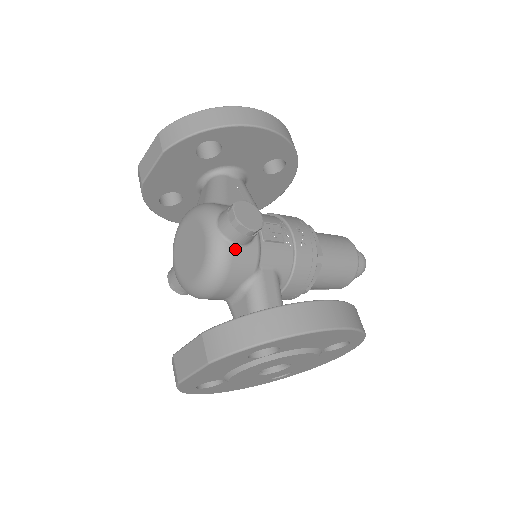
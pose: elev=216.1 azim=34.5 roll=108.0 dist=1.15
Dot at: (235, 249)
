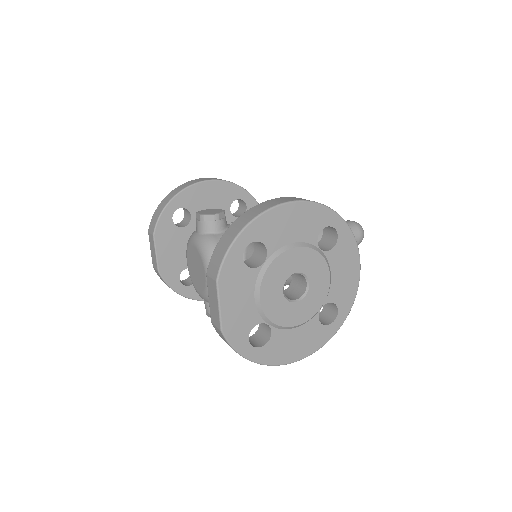
Dot at: (215, 236)
